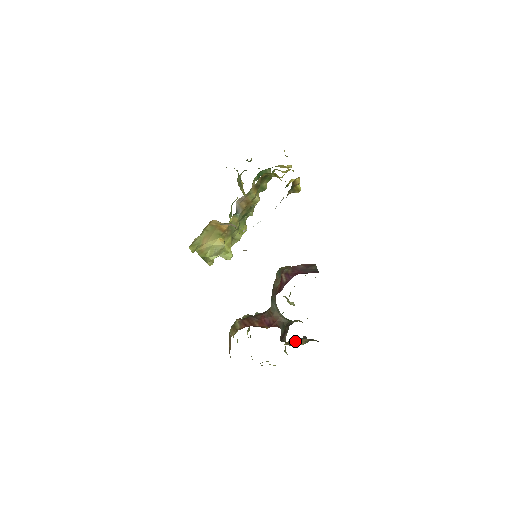
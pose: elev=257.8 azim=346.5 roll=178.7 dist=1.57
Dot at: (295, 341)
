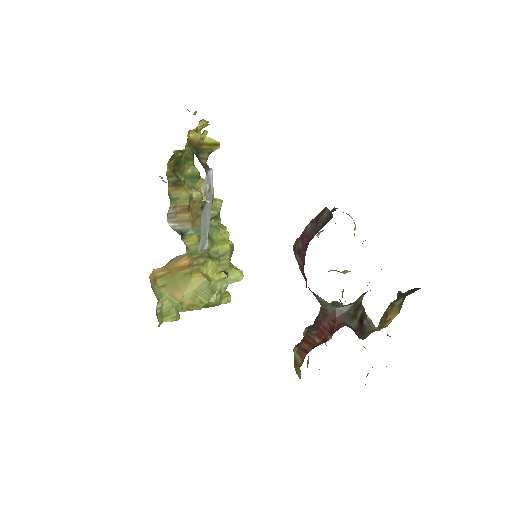
Dot at: (381, 323)
